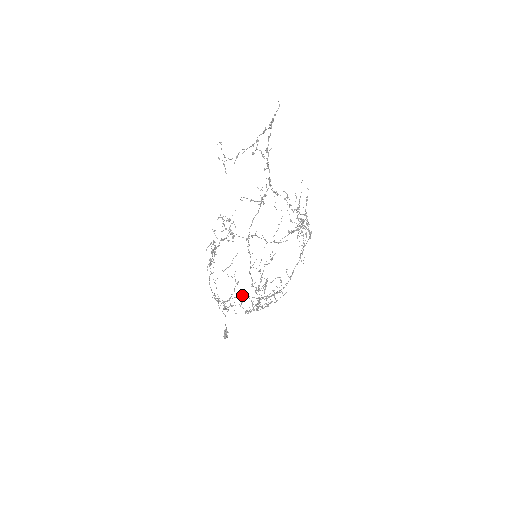
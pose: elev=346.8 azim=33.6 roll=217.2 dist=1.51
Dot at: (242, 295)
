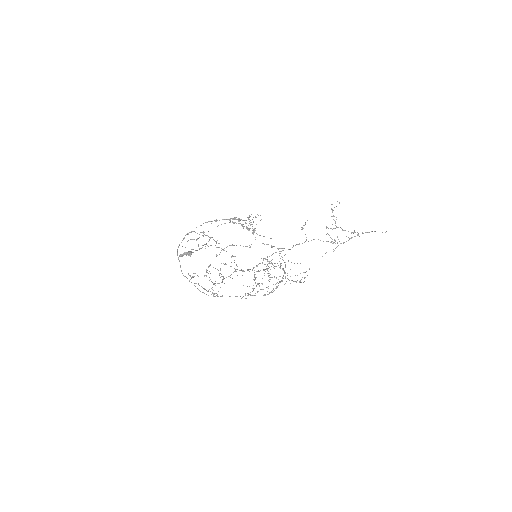
Dot at: occluded
